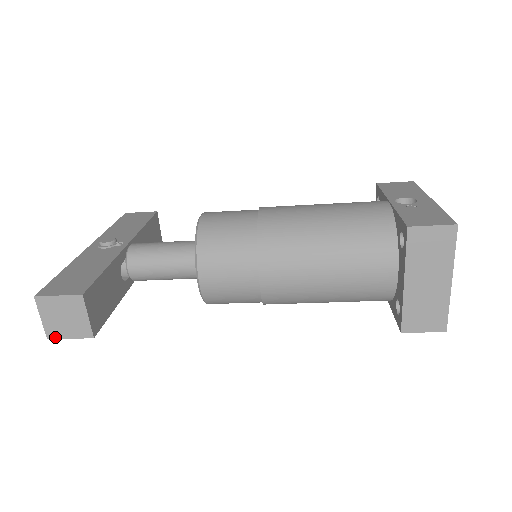
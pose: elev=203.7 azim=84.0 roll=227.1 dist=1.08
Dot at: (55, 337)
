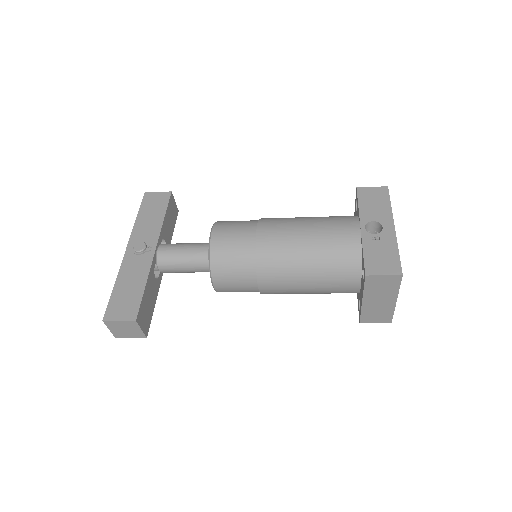
Dot at: (120, 337)
